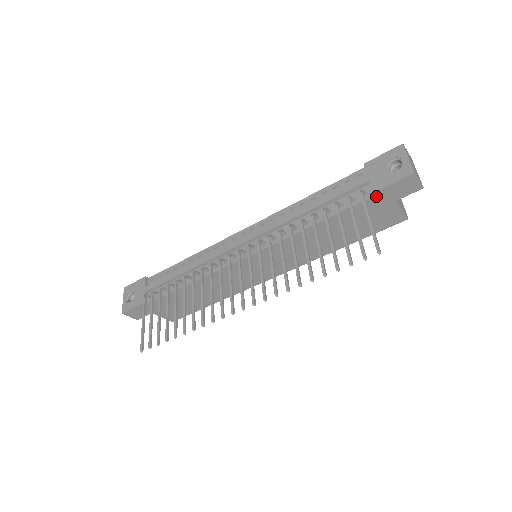
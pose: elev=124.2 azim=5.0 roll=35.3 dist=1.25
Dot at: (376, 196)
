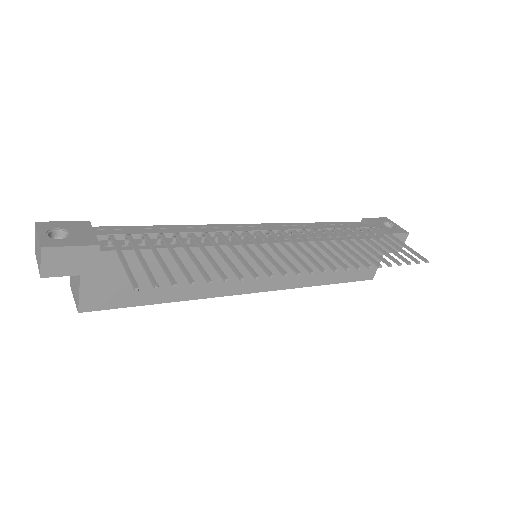
Dot at: (383, 239)
